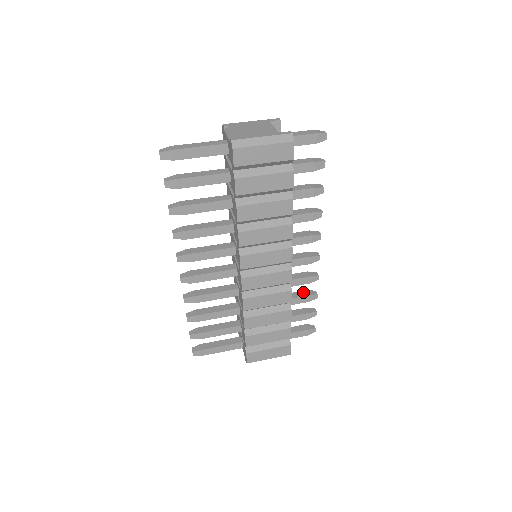
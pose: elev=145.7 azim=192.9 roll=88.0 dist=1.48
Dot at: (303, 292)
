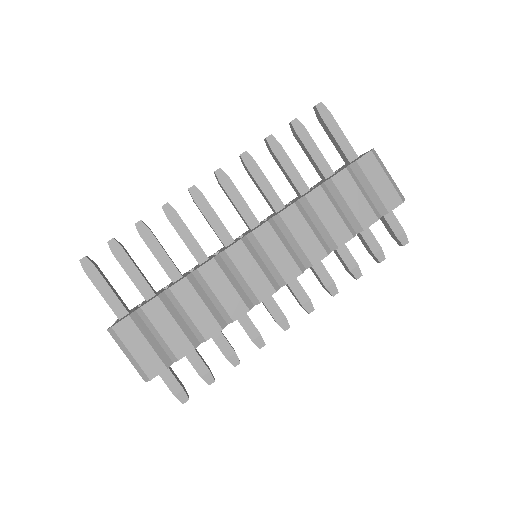
Dot at: occluded
